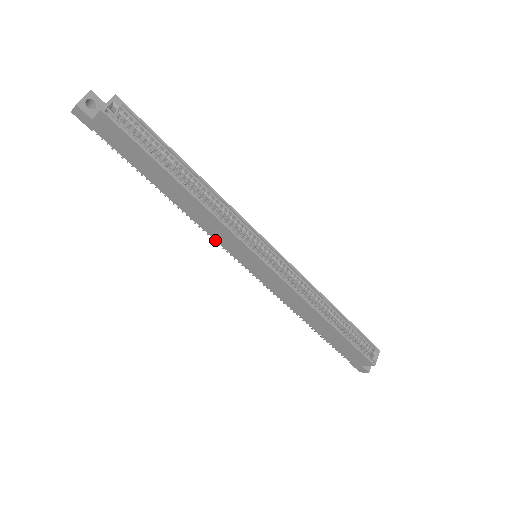
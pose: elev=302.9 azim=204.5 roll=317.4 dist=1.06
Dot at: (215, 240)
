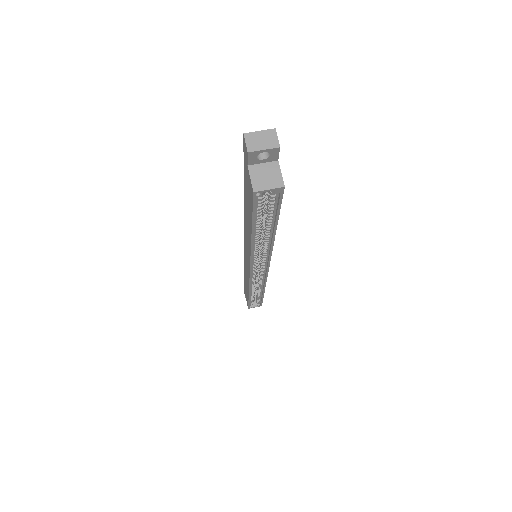
Dot at: occluded
